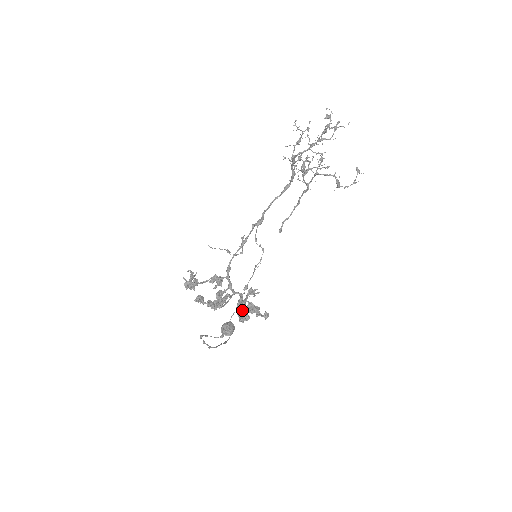
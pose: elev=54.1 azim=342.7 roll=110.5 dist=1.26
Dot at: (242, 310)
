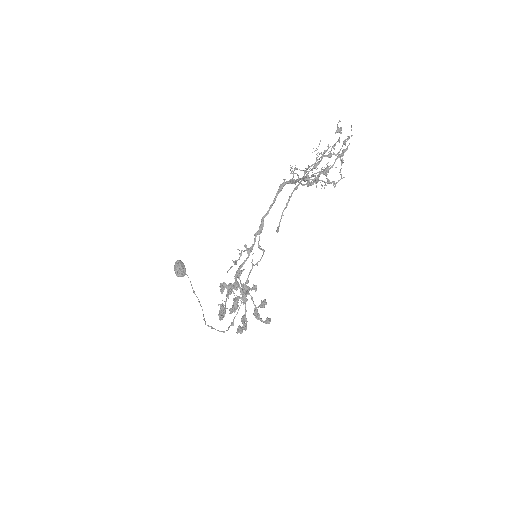
Dot at: (256, 309)
